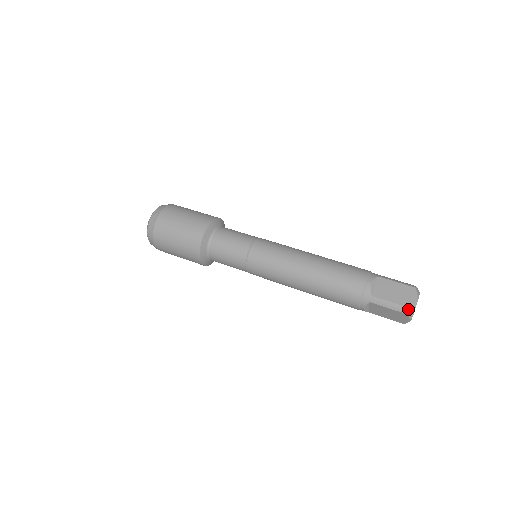
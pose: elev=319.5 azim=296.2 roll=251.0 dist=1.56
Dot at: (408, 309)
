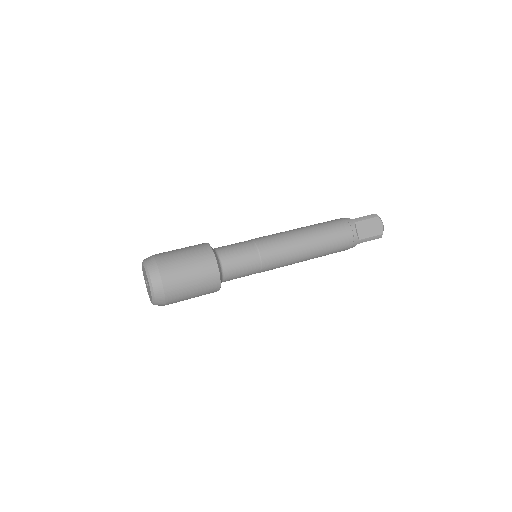
Dot at: (376, 214)
